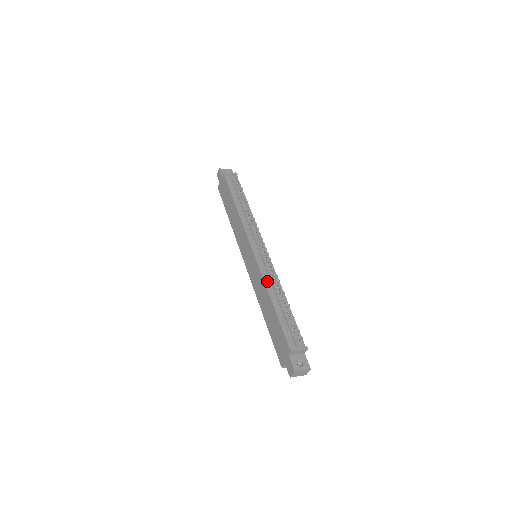
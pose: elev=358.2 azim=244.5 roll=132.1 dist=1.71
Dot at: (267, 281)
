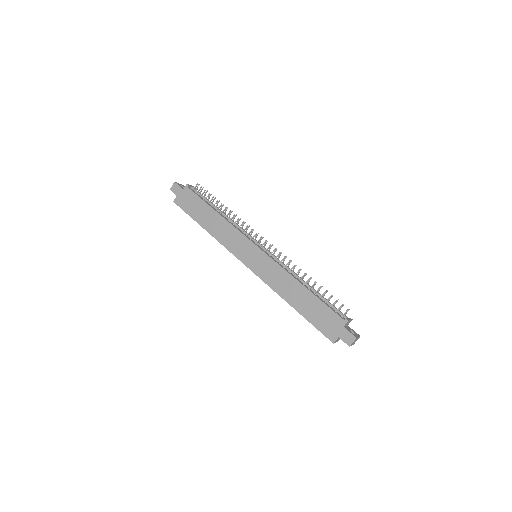
Dot at: (289, 272)
